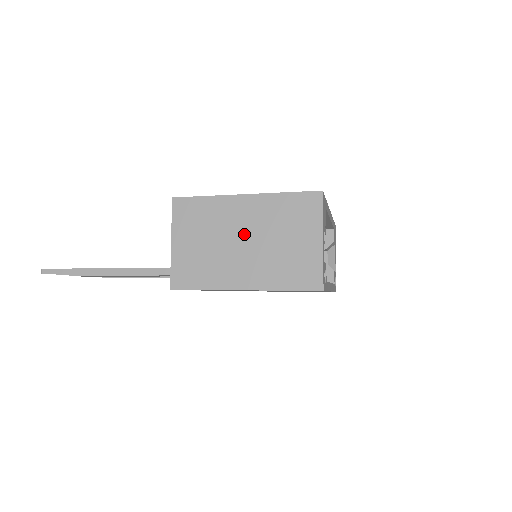
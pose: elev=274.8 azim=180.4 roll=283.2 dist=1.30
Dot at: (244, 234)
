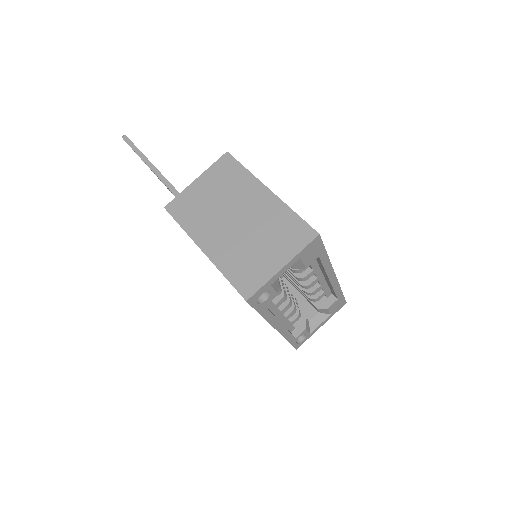
Dot at: (241, 215)
